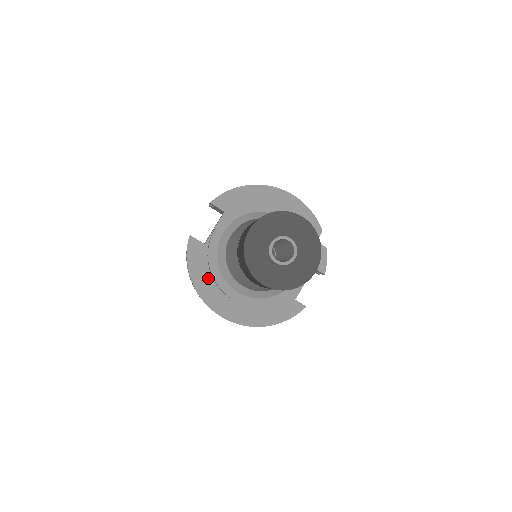
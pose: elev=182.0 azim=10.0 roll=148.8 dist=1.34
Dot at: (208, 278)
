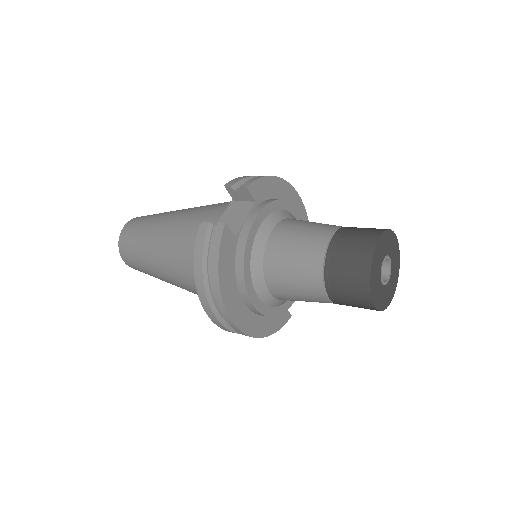
Dot at: (232, 279)
